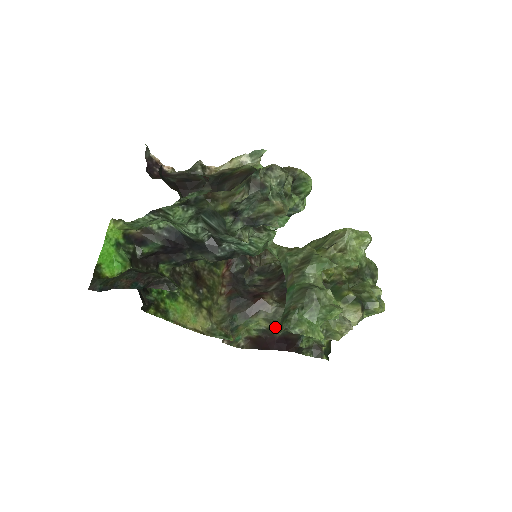
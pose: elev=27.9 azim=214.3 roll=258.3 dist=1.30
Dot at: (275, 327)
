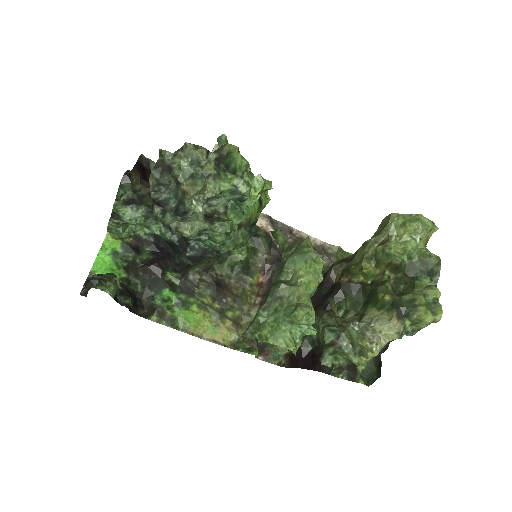
Dot at: (303, 341)
